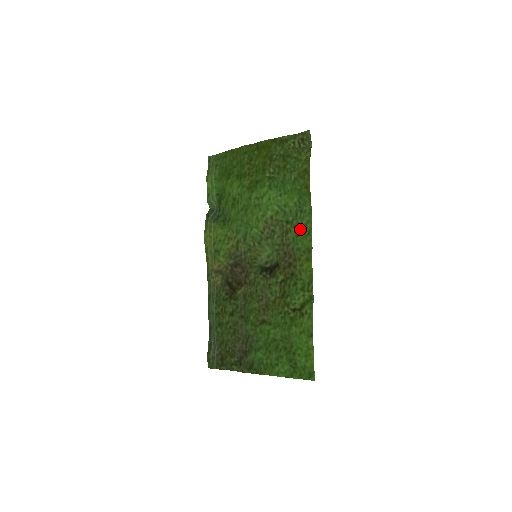
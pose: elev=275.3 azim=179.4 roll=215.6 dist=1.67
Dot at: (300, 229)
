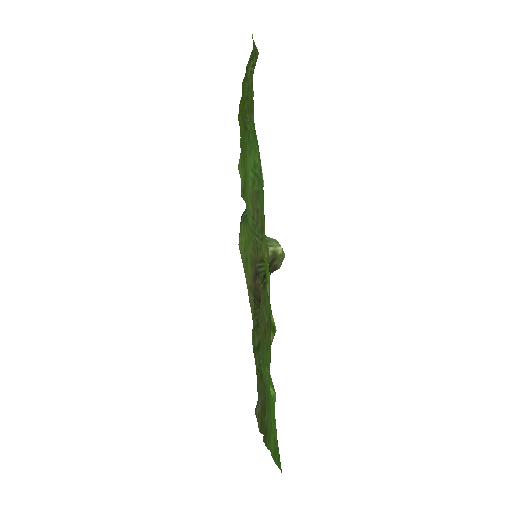
Dot at: (260, 195)
